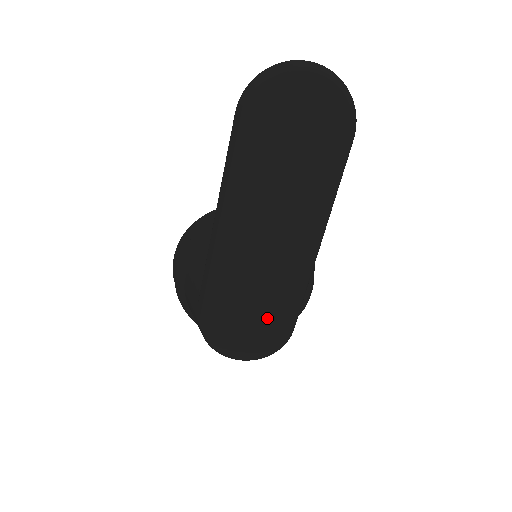
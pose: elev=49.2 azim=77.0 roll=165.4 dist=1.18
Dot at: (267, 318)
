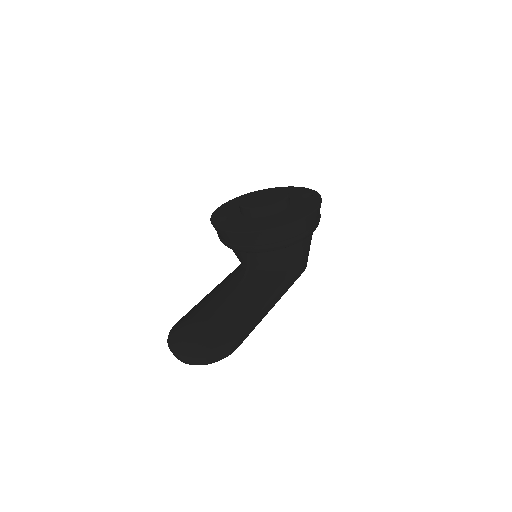
Dot at: occluded
